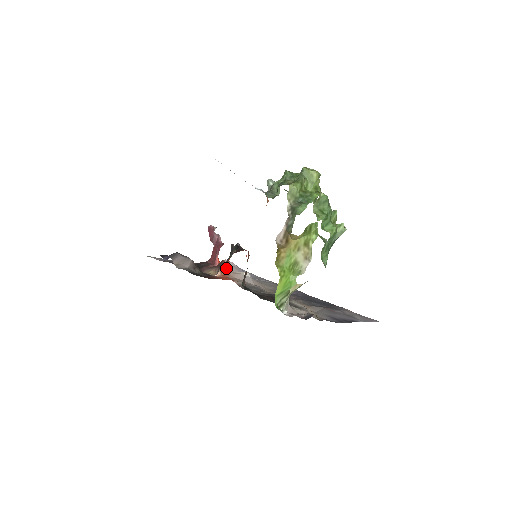
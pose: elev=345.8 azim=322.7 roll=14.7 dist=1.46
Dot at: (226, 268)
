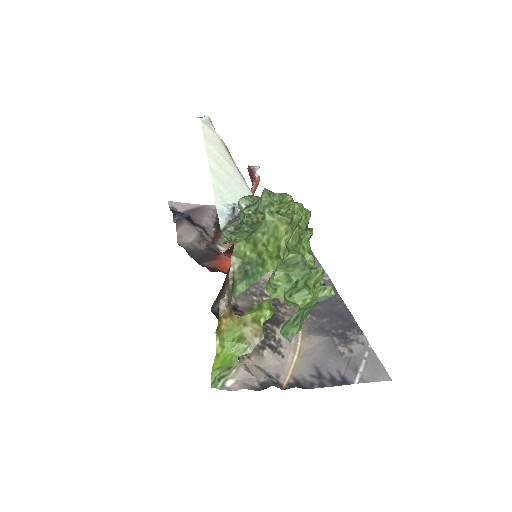
Dot at: occluded
